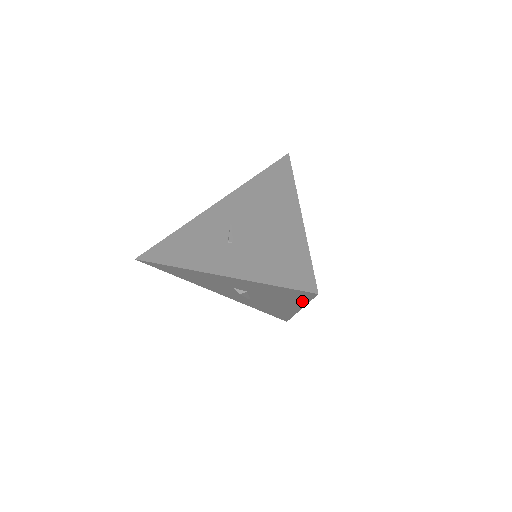
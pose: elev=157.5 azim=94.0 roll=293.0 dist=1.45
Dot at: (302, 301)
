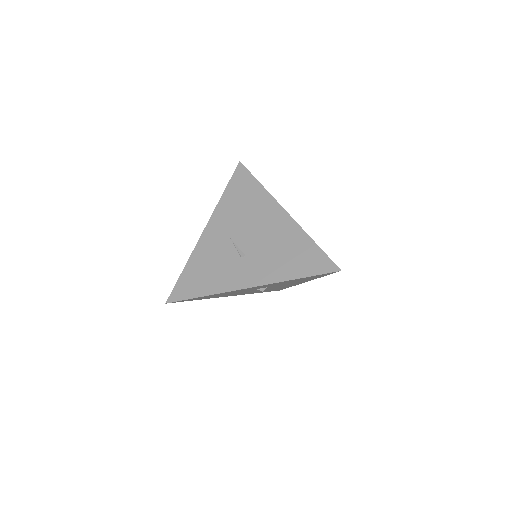
Dot at: (318, 277)
